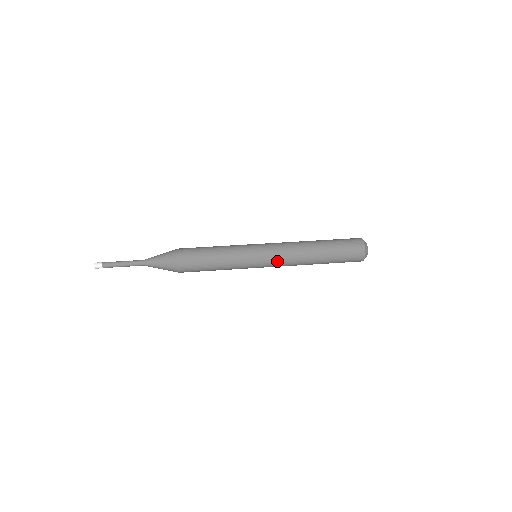
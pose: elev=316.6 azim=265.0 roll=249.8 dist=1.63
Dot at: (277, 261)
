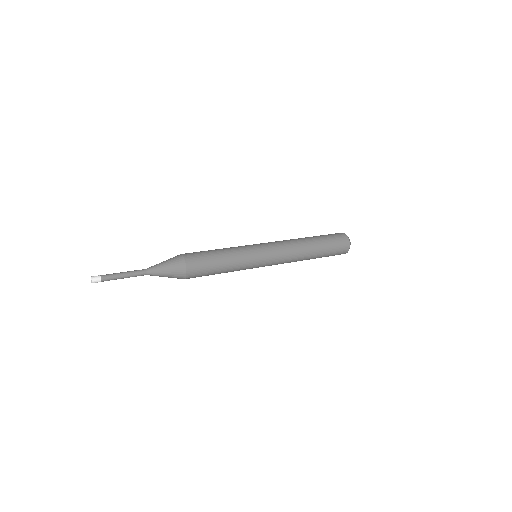
Dot at: (276, 246)
